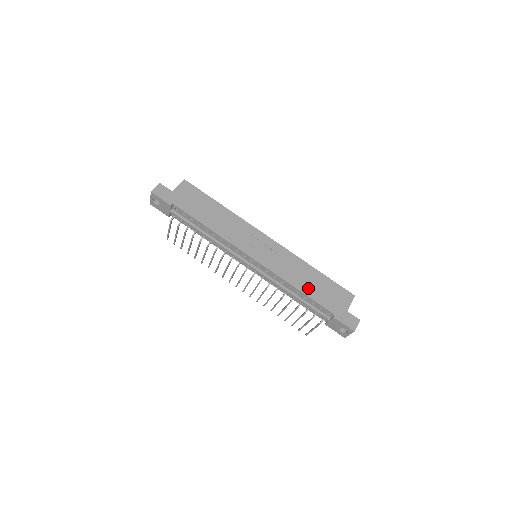
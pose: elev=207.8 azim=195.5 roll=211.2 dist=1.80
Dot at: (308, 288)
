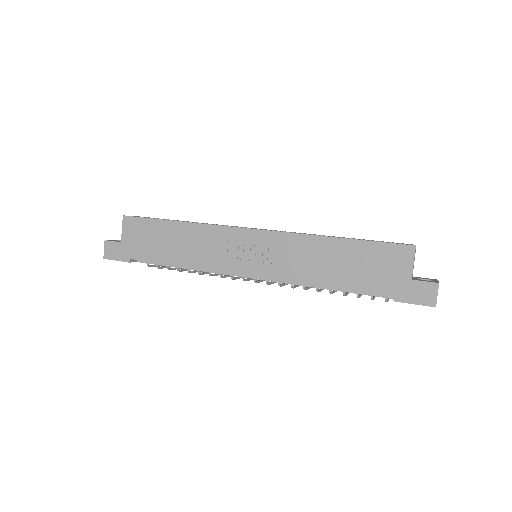
Dot at: (337, 276)
